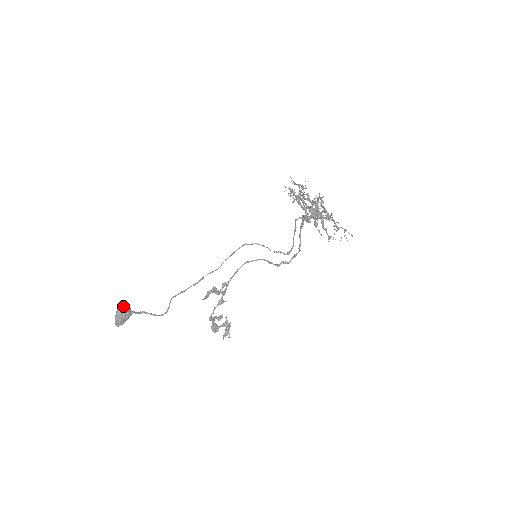
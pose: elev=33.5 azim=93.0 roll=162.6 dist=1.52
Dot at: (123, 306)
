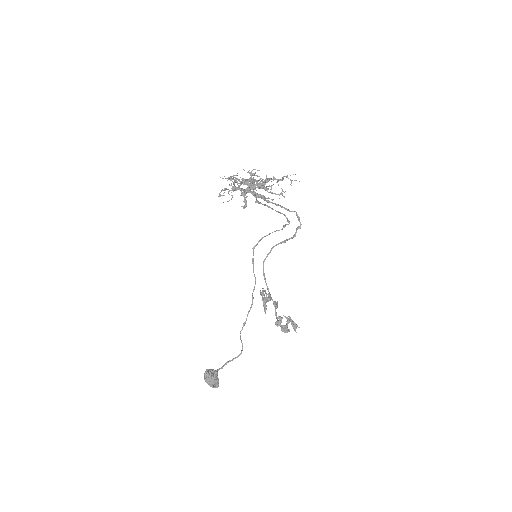
Dot at: (205, 373)
